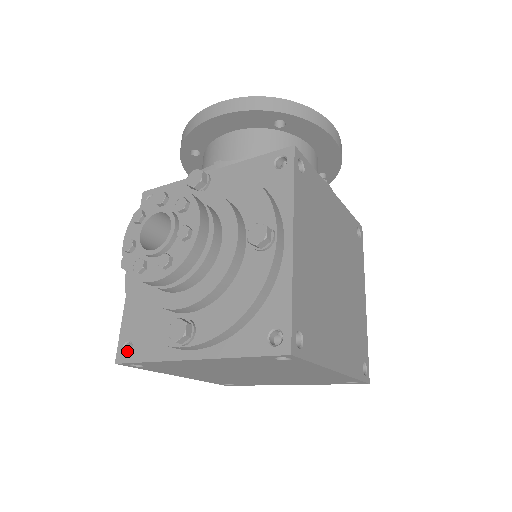
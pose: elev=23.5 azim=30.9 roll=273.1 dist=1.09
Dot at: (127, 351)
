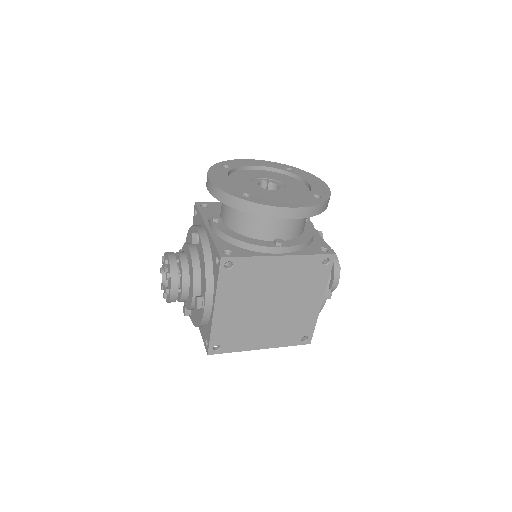
Dot at: occluded
